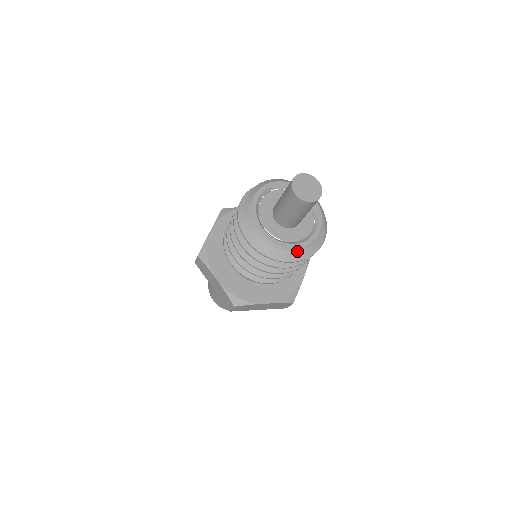
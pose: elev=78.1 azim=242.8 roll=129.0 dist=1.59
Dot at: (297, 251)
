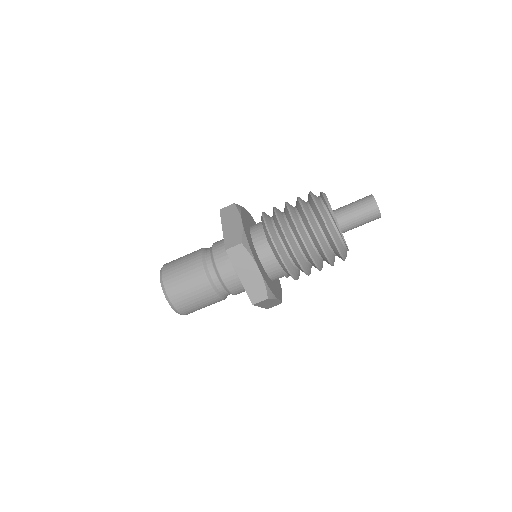
Dot at: (338, 236)
